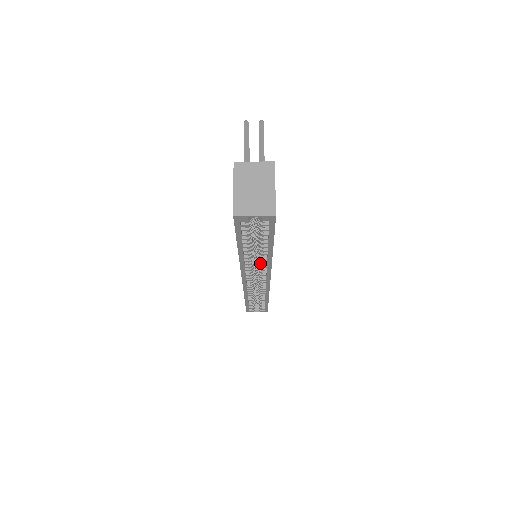
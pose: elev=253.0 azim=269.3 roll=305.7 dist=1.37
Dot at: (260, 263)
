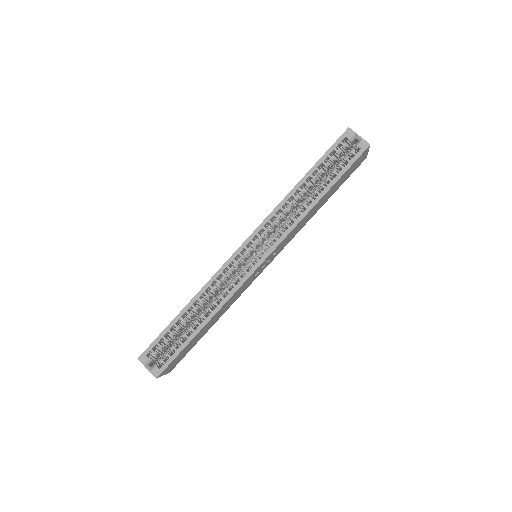
Dot at: (292, 216)
